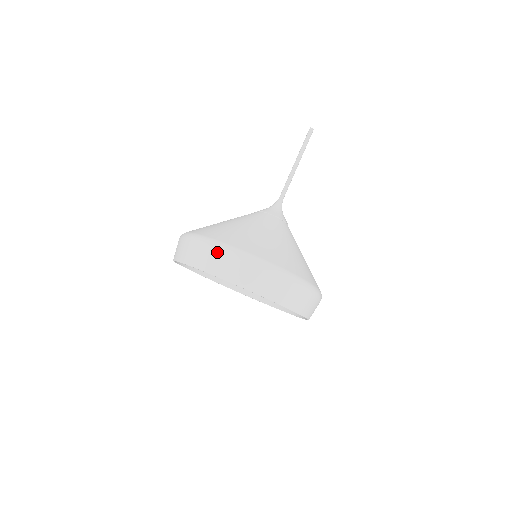
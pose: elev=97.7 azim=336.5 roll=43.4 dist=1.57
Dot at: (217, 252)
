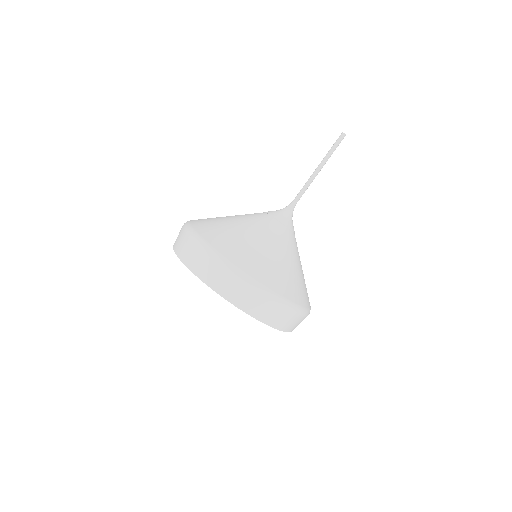
Dot at: (244, 286)
